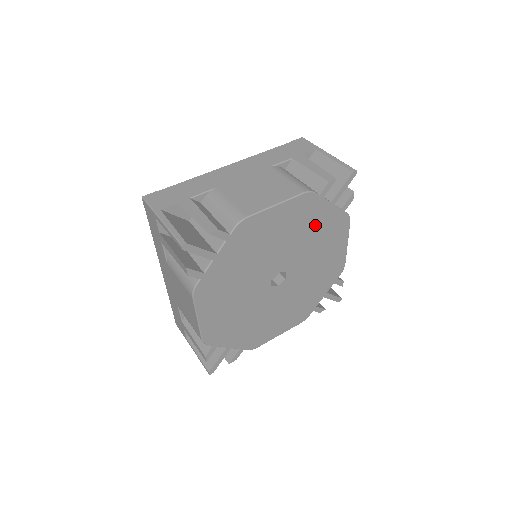
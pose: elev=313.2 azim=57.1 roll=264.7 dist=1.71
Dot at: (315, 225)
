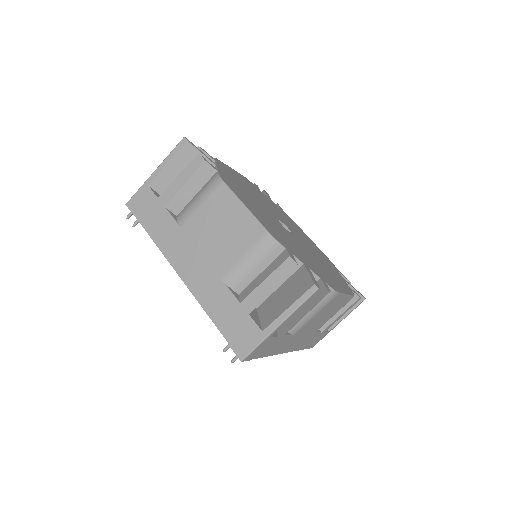
Dot at: (272, 205)
